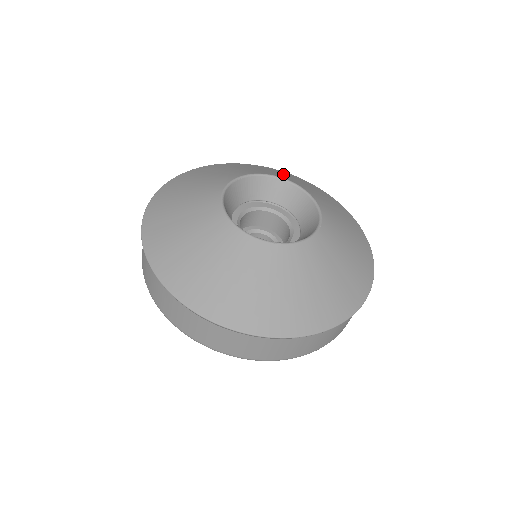
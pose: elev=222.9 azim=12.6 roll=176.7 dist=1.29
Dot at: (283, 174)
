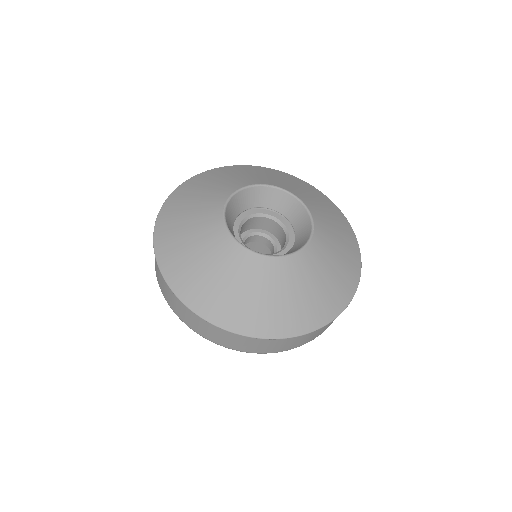
Dot at: (327, 210)
